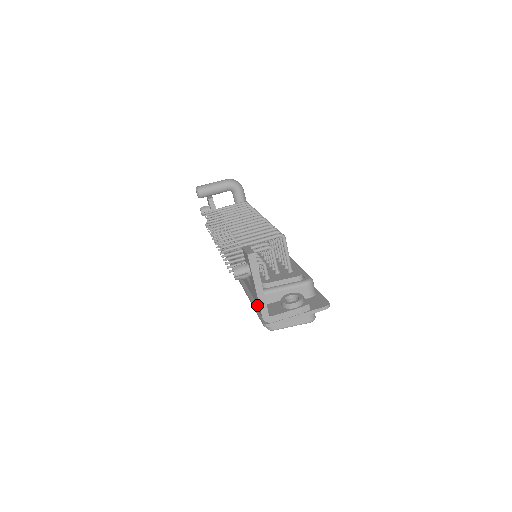
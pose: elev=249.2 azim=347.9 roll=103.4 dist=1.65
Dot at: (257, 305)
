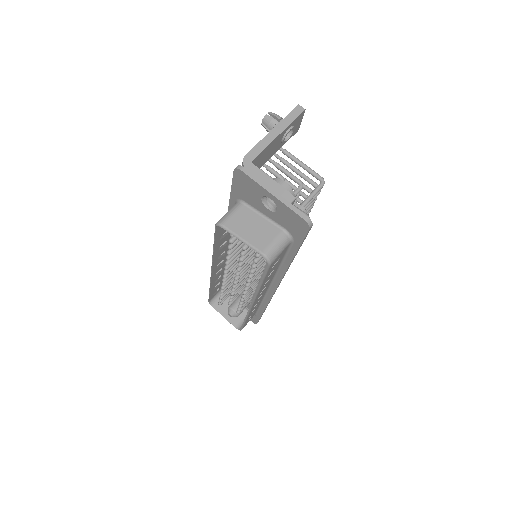
Dot at: occluded
